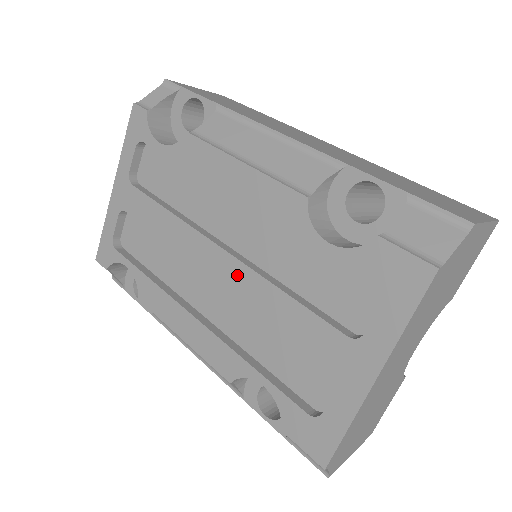
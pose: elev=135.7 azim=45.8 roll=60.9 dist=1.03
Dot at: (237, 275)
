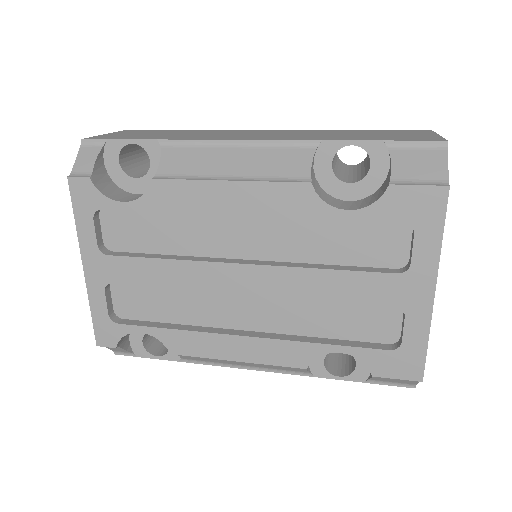
Dot at: (271, 279)
